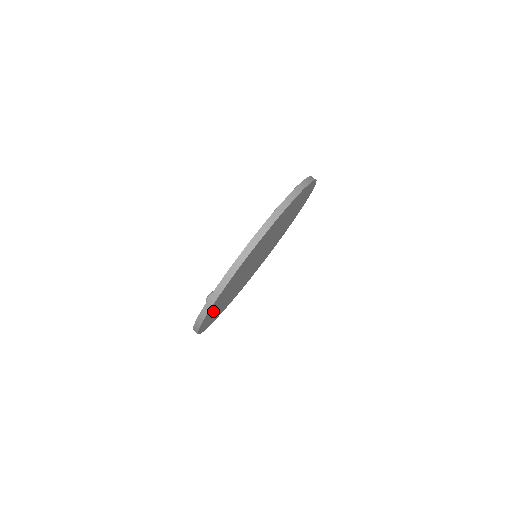
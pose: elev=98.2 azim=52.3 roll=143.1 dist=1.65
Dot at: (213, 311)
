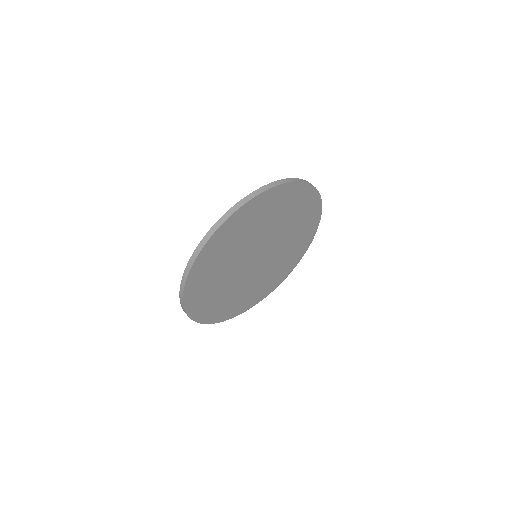
Dot at: (250, 215)
